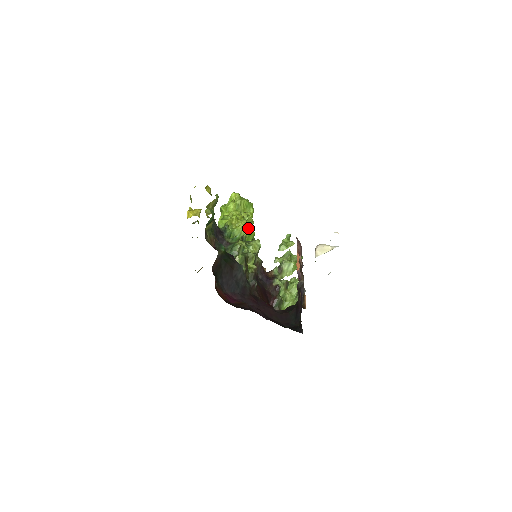
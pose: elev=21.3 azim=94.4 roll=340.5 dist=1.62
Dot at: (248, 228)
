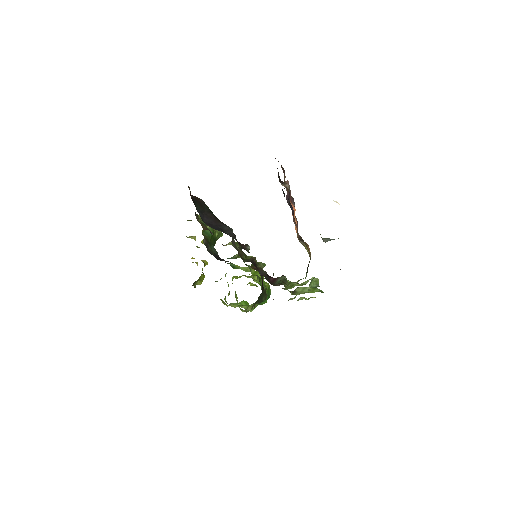
Dot at: occluded
